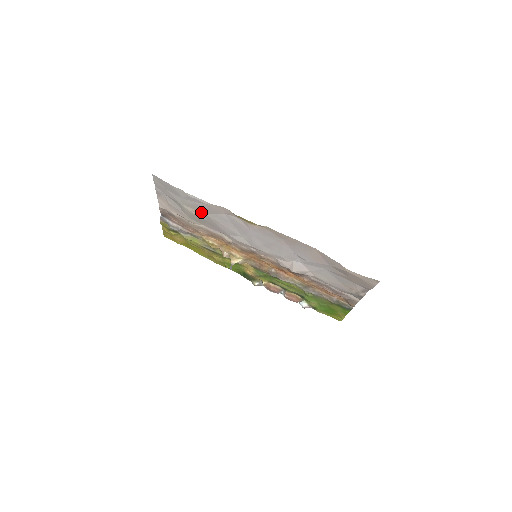
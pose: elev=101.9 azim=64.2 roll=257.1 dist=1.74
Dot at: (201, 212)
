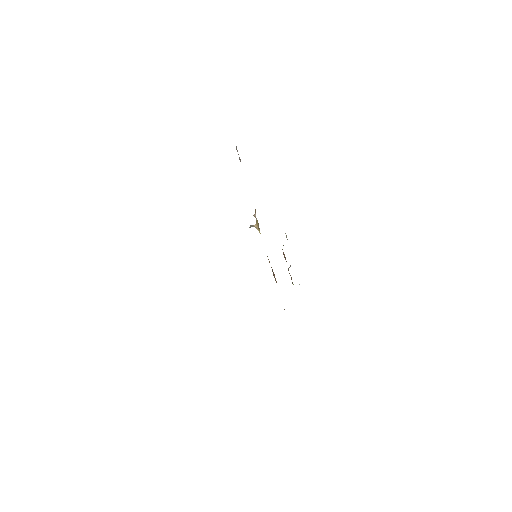
Dot at: occluded
